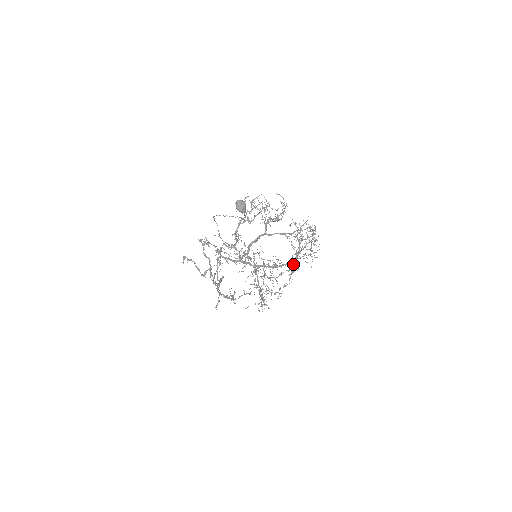
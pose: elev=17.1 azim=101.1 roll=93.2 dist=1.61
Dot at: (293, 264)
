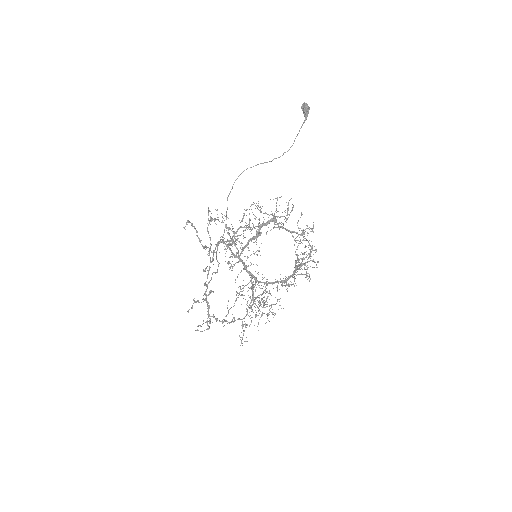
Dot at: occluded
